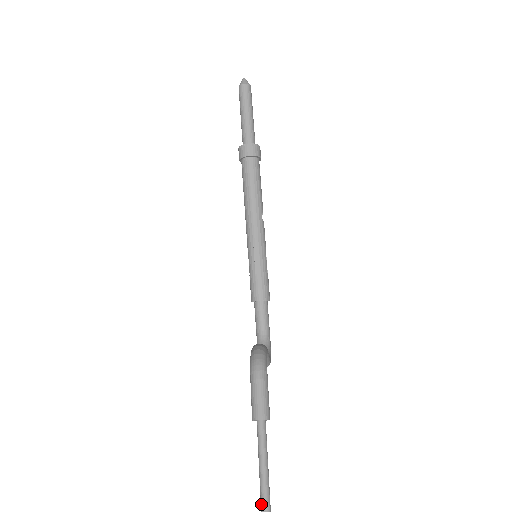
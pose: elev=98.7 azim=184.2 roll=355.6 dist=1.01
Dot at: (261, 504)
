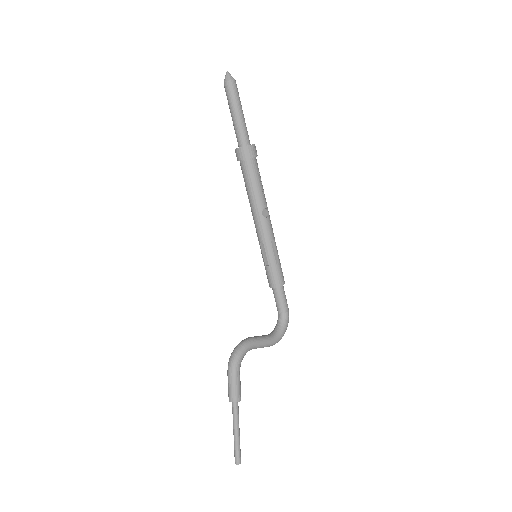
Dot at: (234, 451)
